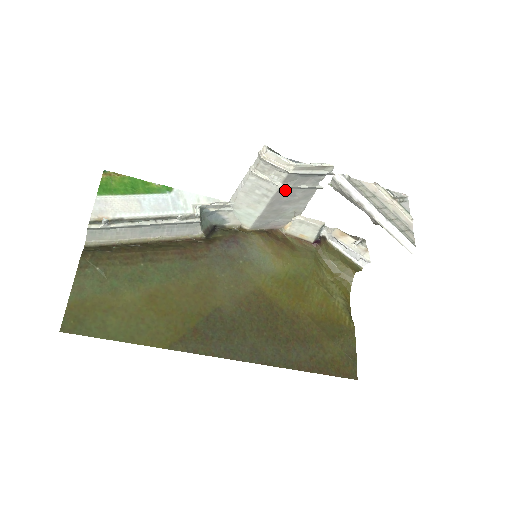
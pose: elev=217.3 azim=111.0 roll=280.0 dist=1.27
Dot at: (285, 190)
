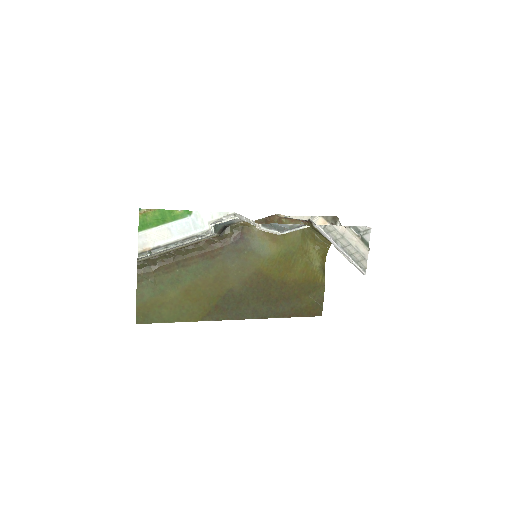
Dot at: occluded
